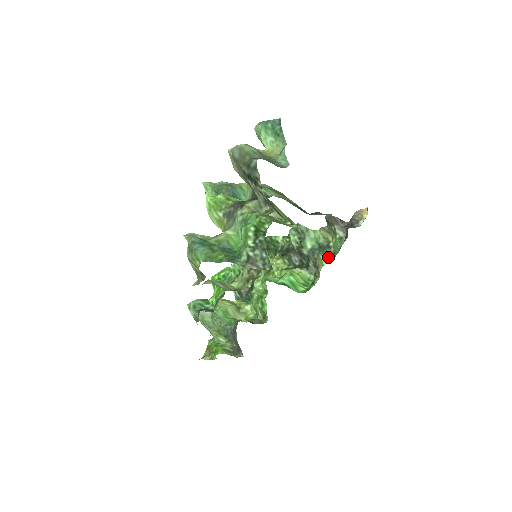
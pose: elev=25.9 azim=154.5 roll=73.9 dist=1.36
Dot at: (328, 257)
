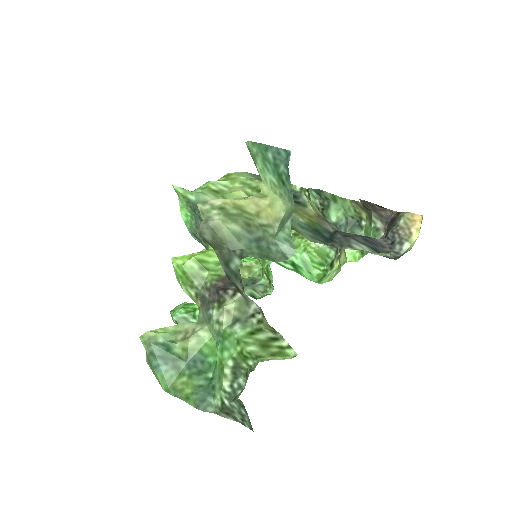
Dot at: occluded
